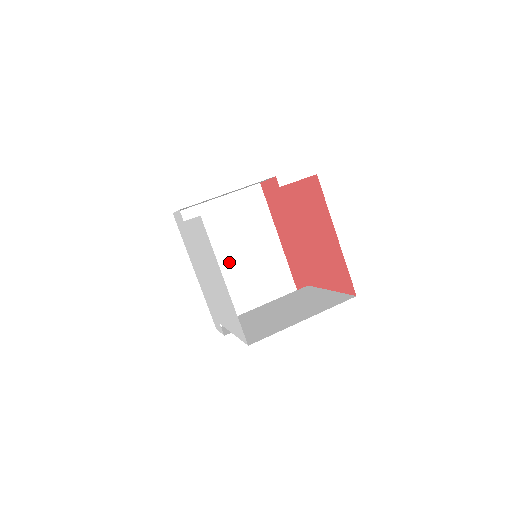
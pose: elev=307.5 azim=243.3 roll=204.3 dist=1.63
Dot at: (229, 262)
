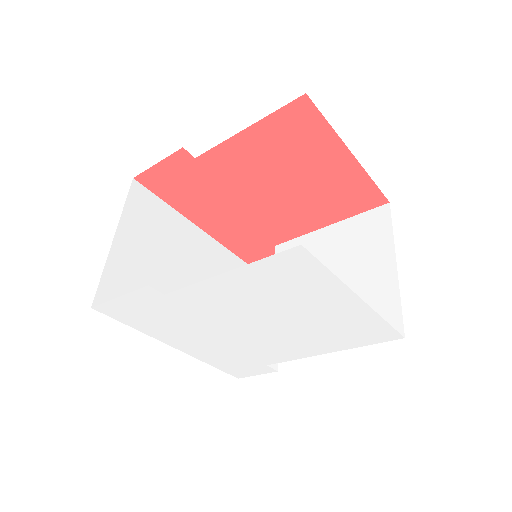
Dot at: occluded
